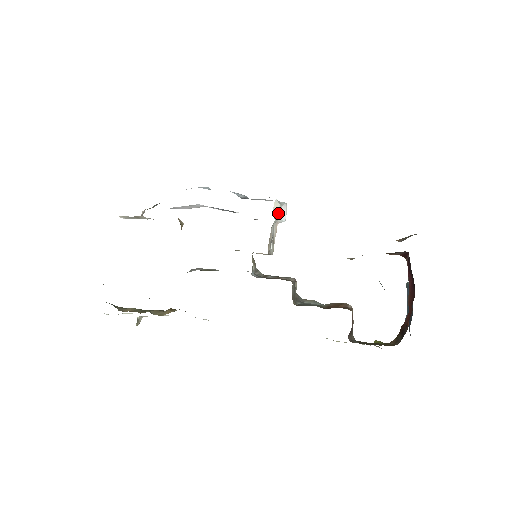
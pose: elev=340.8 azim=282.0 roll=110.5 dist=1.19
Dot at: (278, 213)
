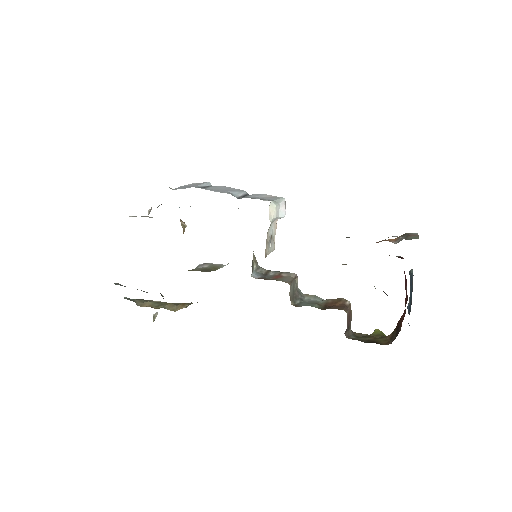
Dot at: (275, 214)
